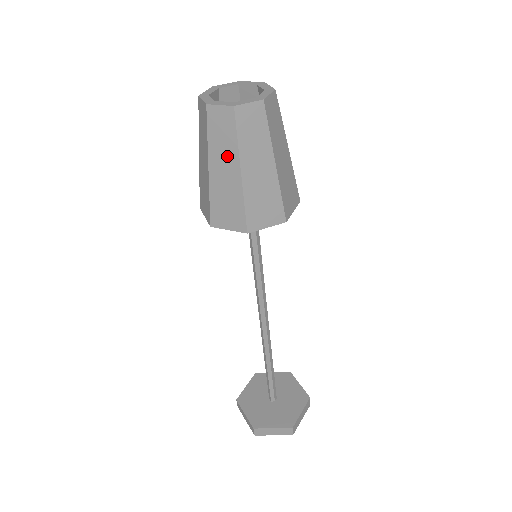
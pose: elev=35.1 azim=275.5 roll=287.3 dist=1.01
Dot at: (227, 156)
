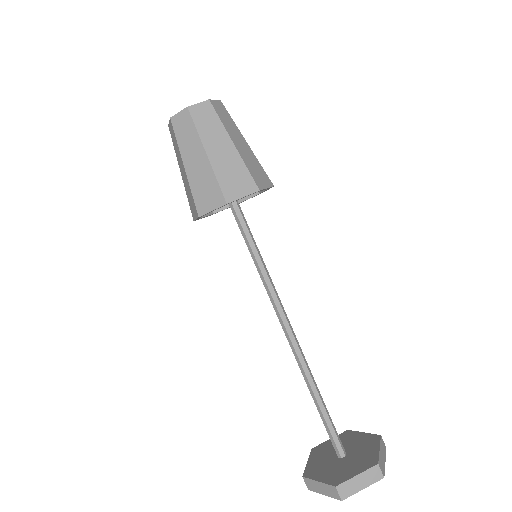
Dot at: (179, 157)
